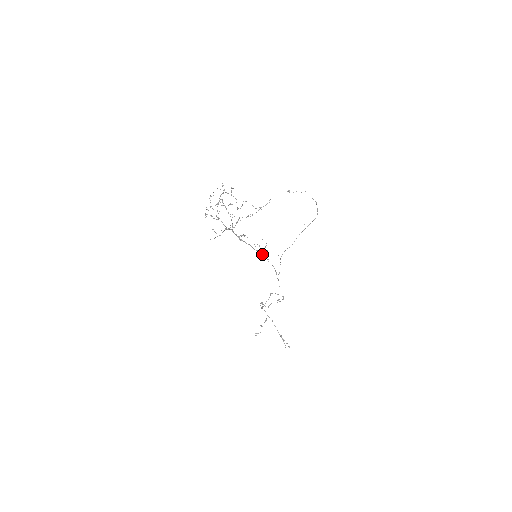
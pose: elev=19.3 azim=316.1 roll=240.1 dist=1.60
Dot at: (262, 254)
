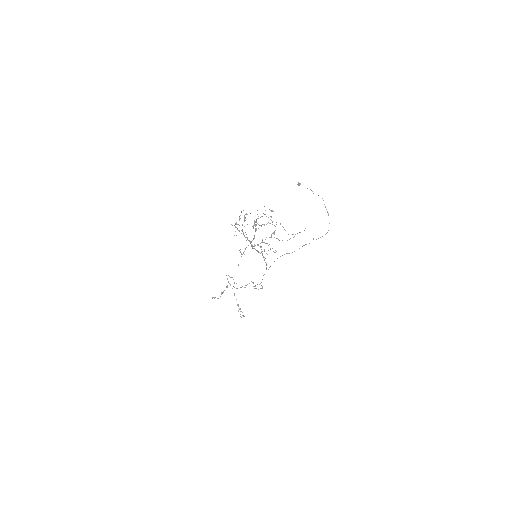
Dot at: (262, 255)
